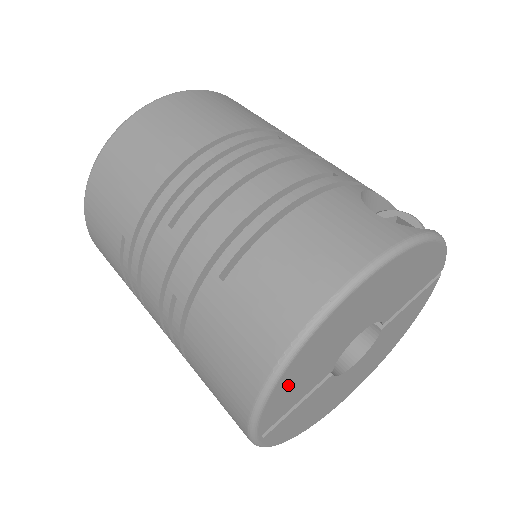
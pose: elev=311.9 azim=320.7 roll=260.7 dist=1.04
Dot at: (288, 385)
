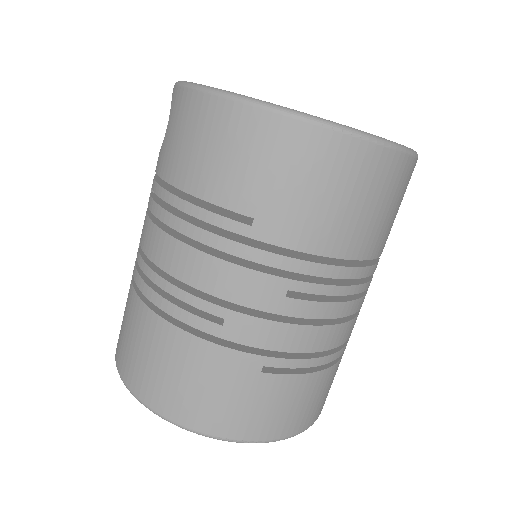
Dot at: occluded
